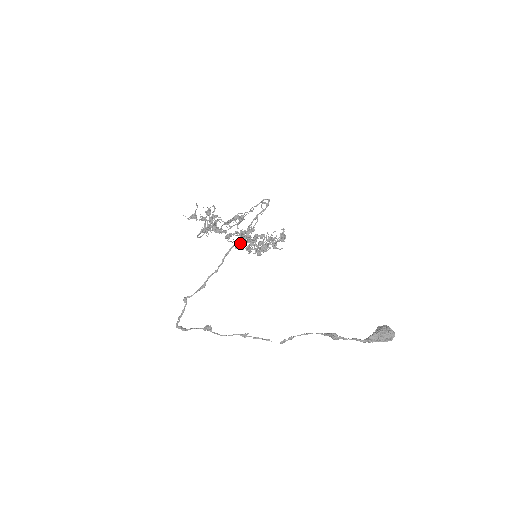
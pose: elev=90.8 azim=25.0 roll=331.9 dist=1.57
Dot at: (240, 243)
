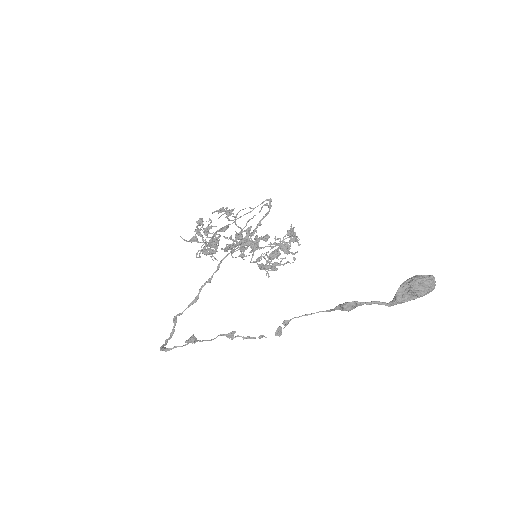
Dot at: (239, 248)
